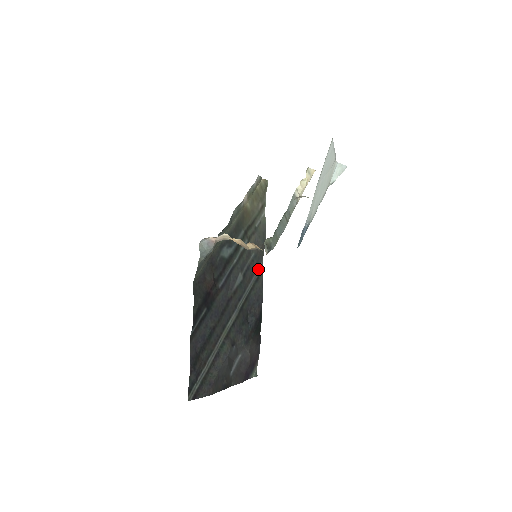
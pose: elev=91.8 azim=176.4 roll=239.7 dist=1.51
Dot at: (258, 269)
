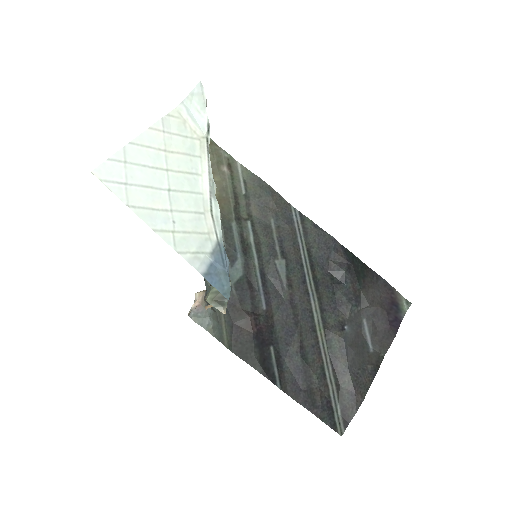
Dot at: (295, 222)
